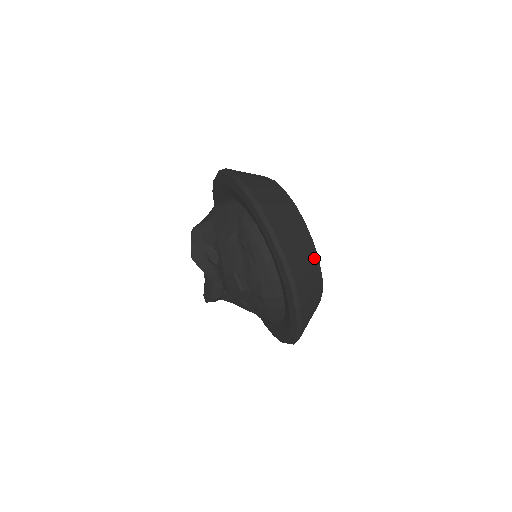
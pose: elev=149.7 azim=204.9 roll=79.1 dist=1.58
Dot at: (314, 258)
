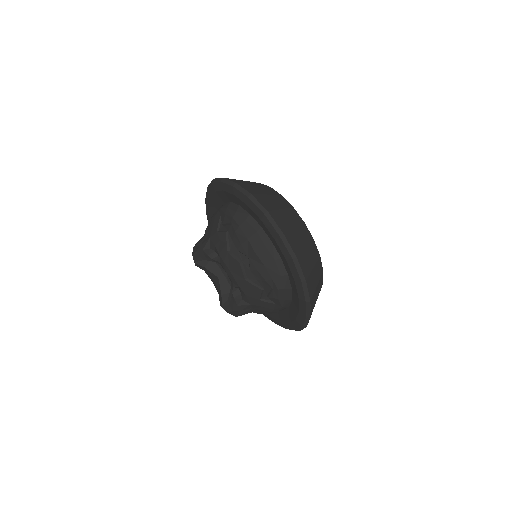
Dot at: (287, 205)
